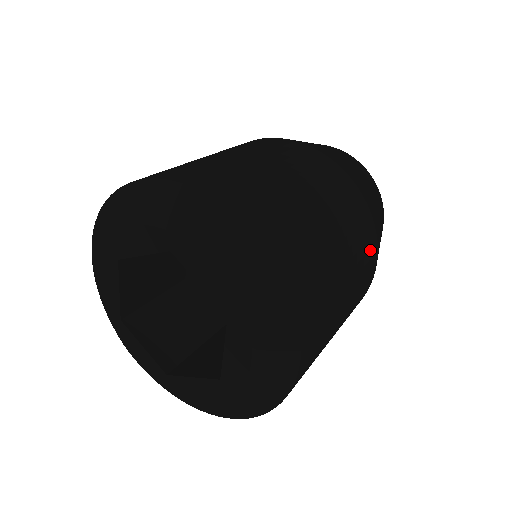
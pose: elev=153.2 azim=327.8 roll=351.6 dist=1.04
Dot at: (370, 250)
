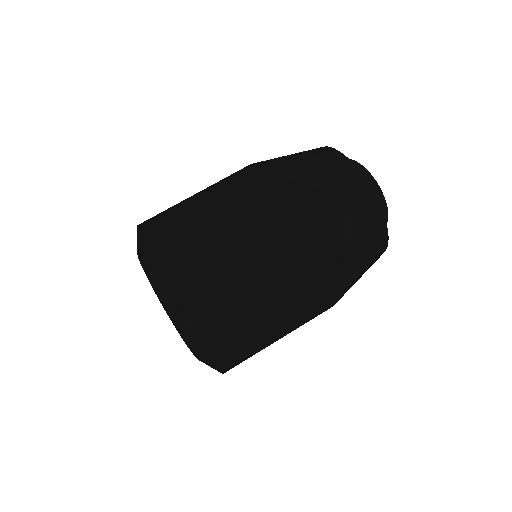
Dot at: (306, 261)
